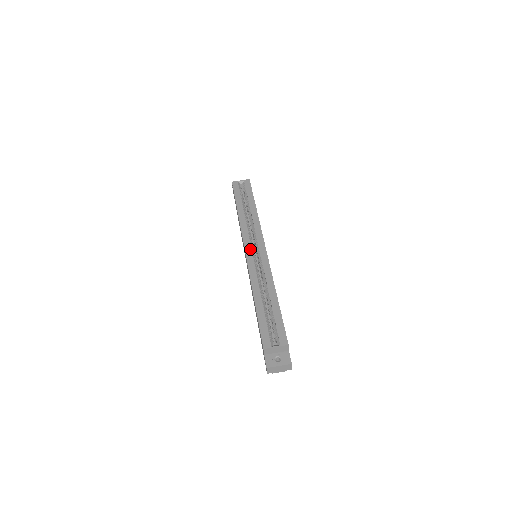
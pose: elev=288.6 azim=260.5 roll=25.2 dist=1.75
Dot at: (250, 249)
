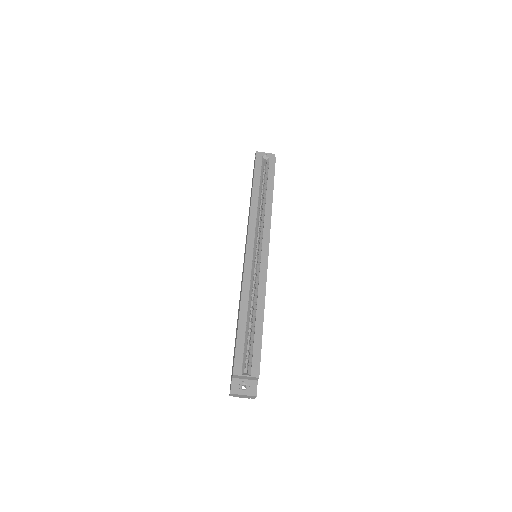
Dot at: (252, 249)
